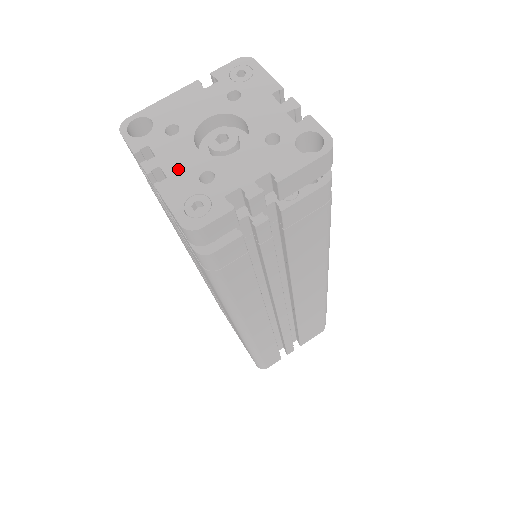
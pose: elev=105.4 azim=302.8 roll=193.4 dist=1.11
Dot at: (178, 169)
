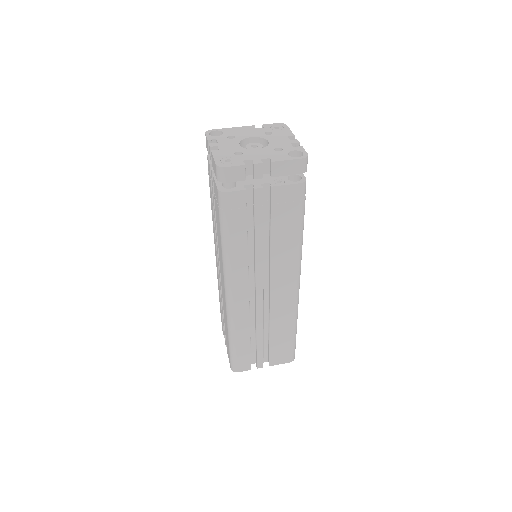
Dot at: (226, 149)
